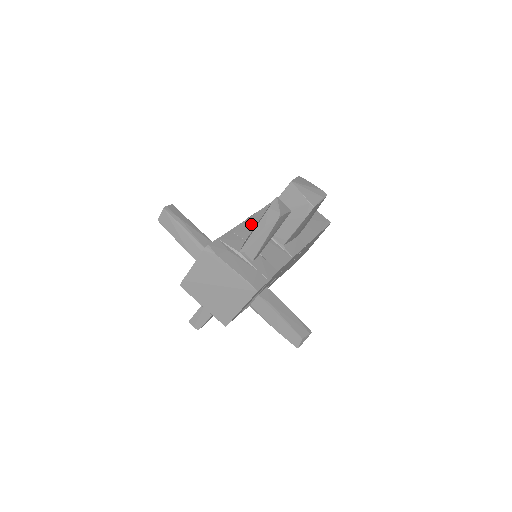
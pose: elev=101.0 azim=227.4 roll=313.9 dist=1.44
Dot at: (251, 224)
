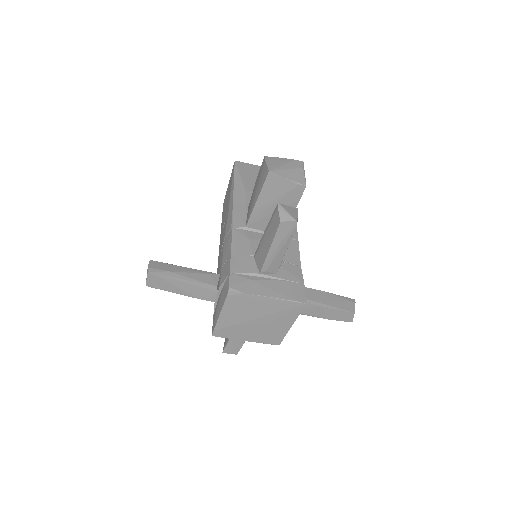
Dot at: (240, 231)
